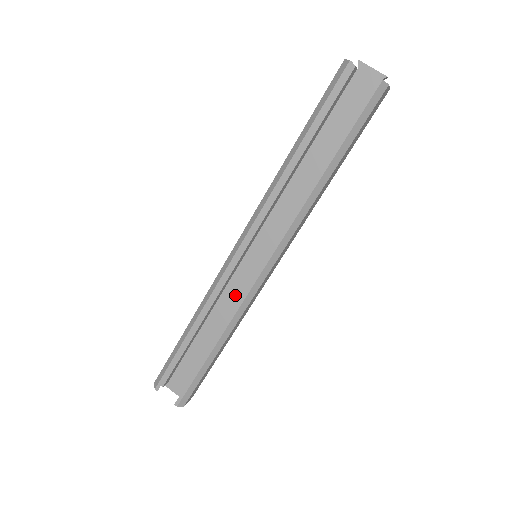
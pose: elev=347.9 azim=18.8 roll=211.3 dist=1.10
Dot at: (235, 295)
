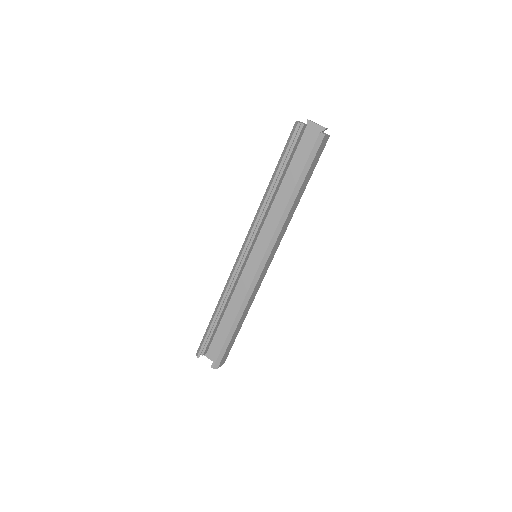
Dot at: (246, 285)
